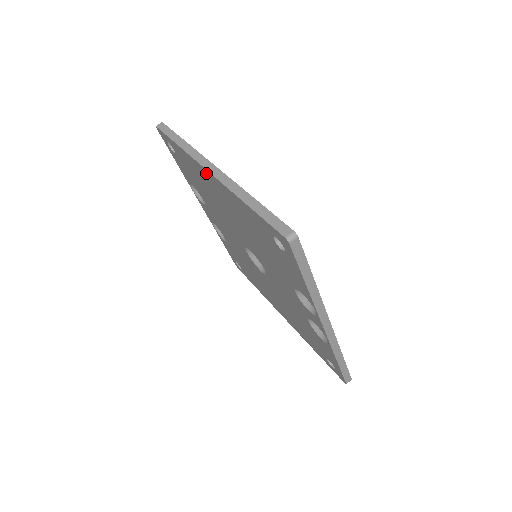
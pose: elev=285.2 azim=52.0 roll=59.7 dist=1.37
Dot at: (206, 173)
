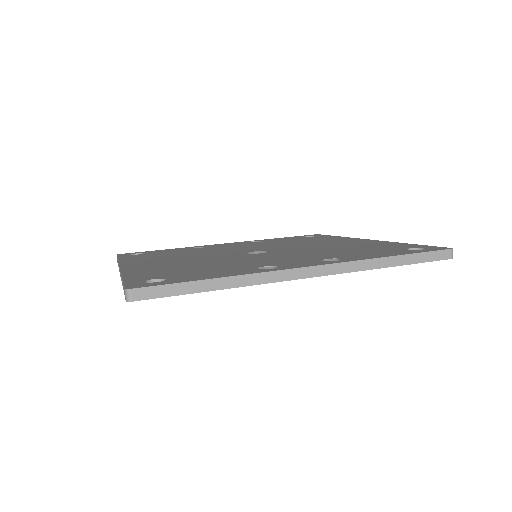
Dot at: occluded
